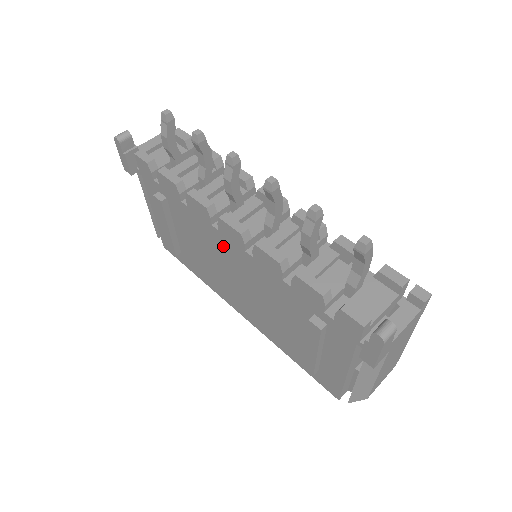
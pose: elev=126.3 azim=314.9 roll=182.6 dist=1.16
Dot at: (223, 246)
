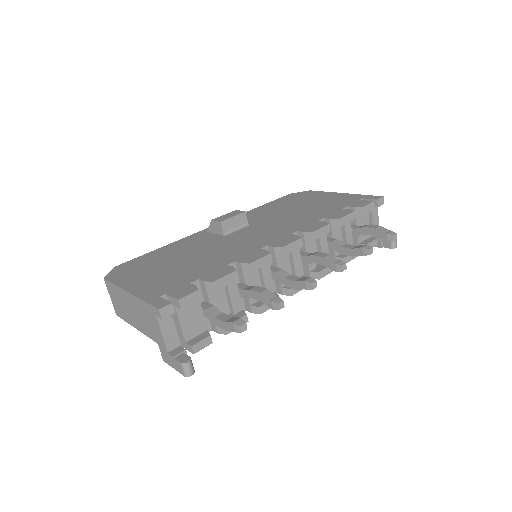
Dot at: occluded
